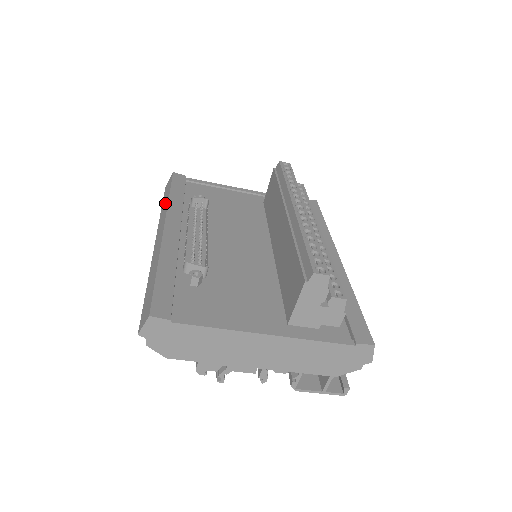
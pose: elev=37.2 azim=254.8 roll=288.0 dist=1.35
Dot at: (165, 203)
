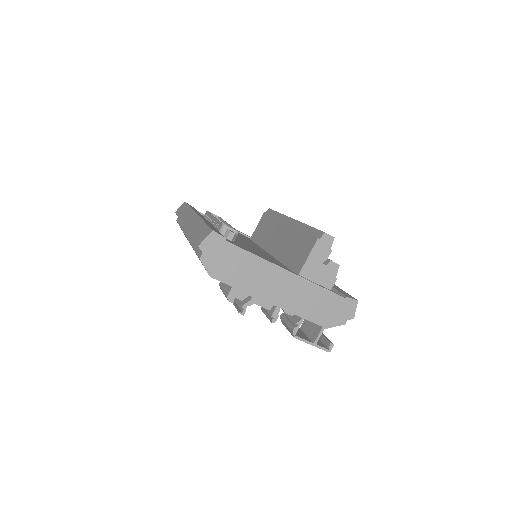
Dot at: (185, 211)
